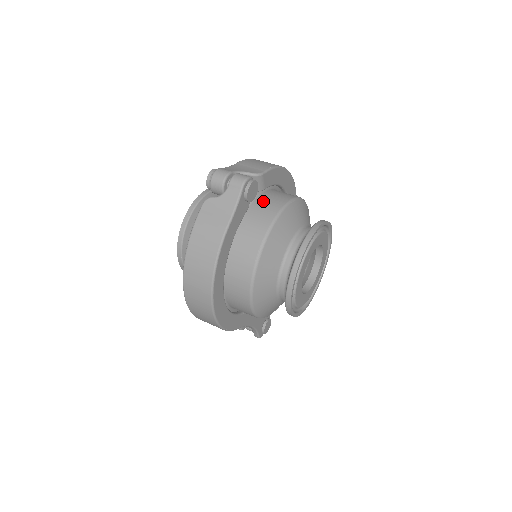
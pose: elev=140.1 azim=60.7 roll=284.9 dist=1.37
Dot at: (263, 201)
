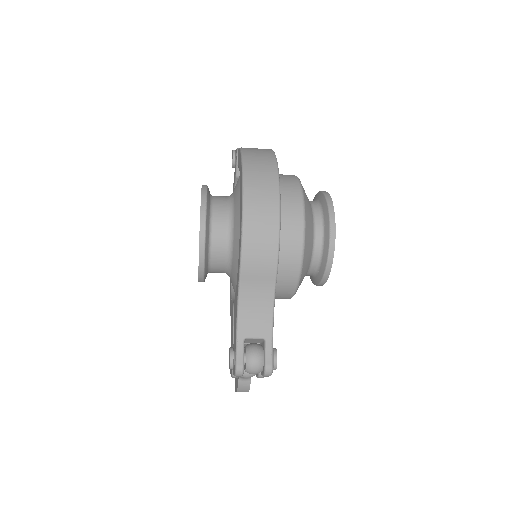
Dot at: occluded
